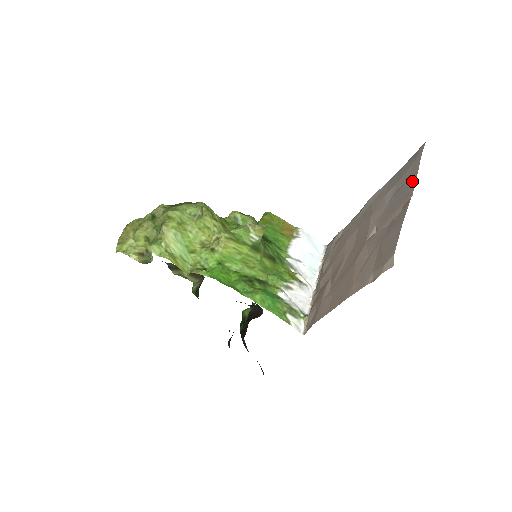
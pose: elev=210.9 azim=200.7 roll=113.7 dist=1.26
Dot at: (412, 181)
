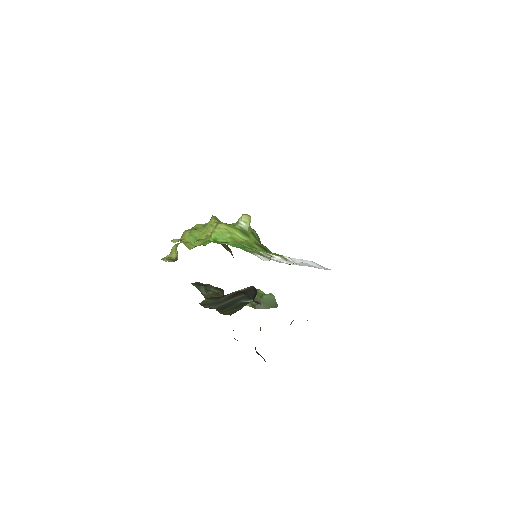
Dot at: occluded
